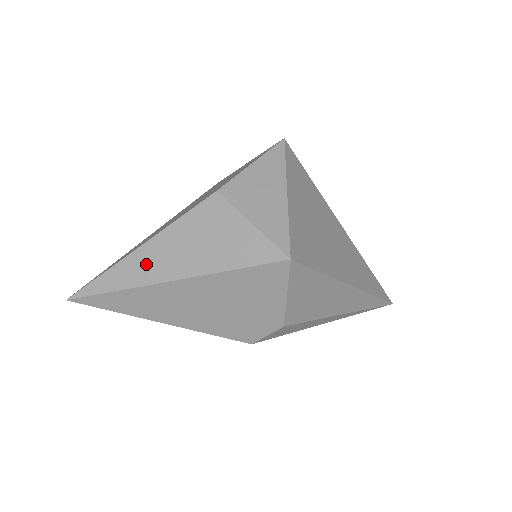
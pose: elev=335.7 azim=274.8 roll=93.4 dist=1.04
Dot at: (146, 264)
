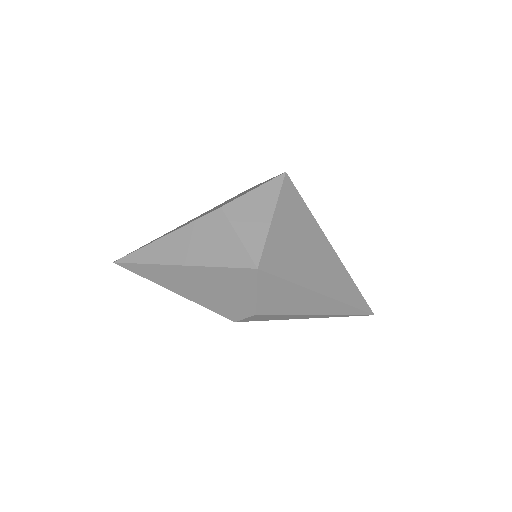
Dot at: (166, 249)
